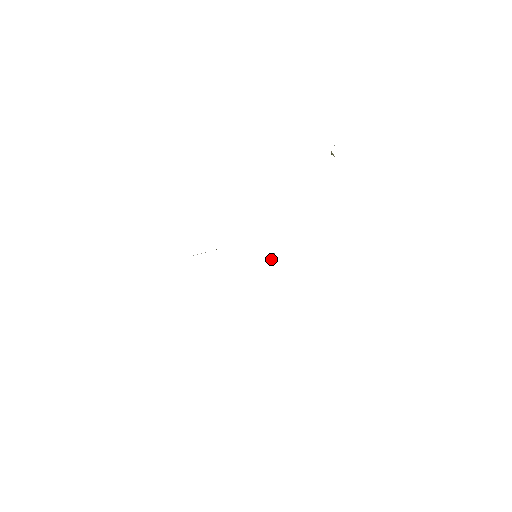
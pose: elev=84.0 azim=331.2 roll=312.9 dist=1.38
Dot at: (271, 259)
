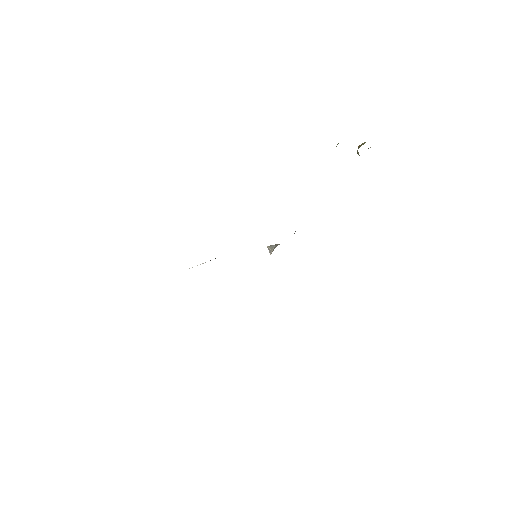
Dot at: (270, 252)
